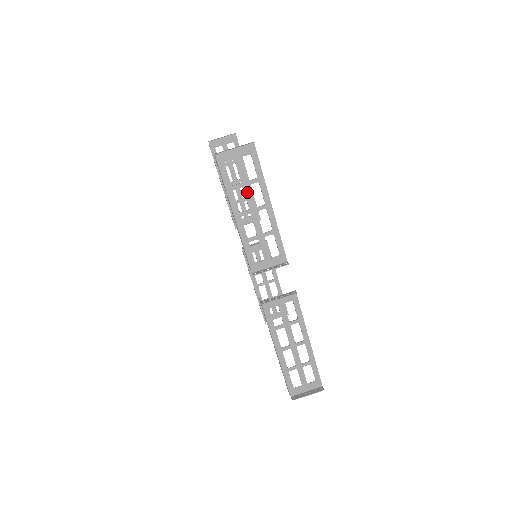
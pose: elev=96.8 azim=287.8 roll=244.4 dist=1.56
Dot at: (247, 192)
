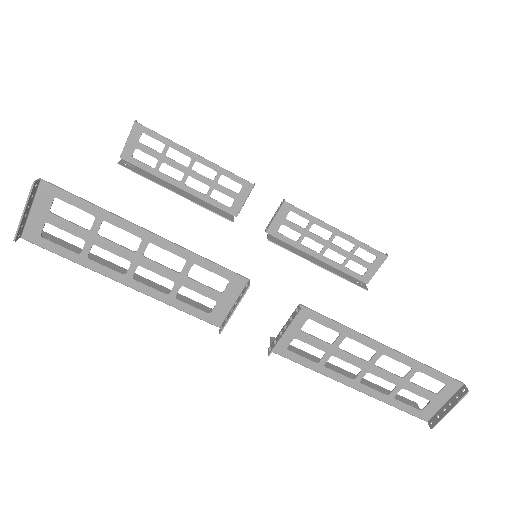
Dot at: (105, 245)
